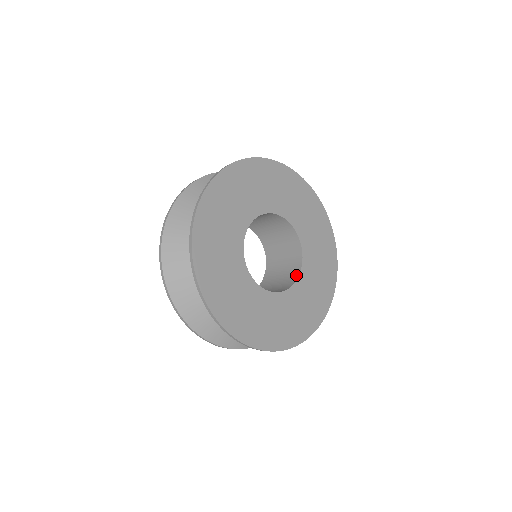
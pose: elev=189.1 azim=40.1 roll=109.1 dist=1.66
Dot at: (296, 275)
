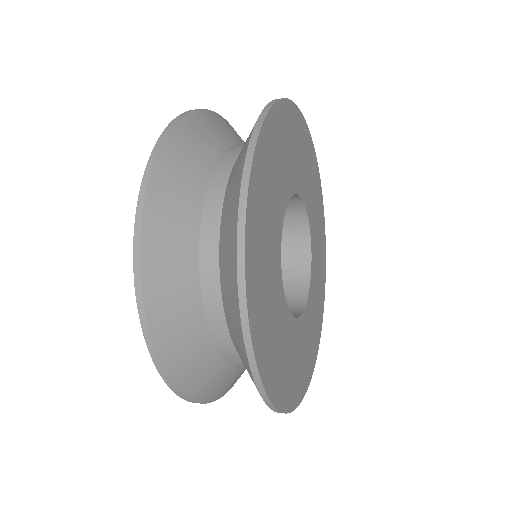
Dot at: (304, 288)
